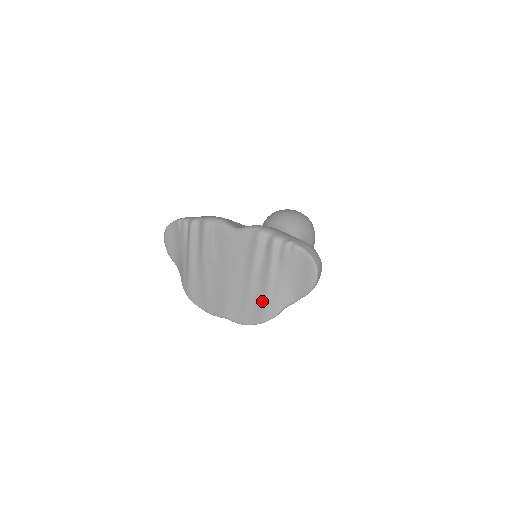
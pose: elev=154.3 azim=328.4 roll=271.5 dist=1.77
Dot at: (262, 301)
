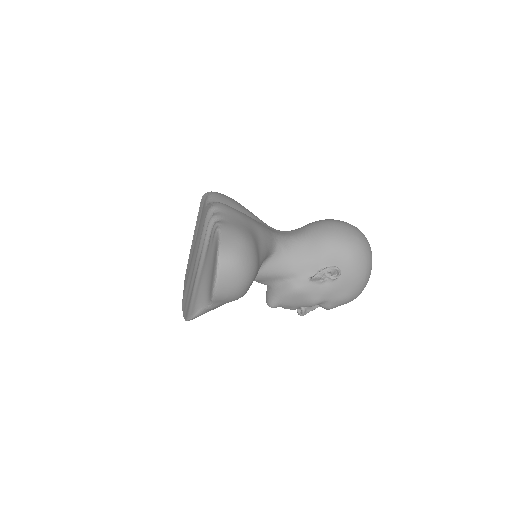
Dot at: (192, 293)
